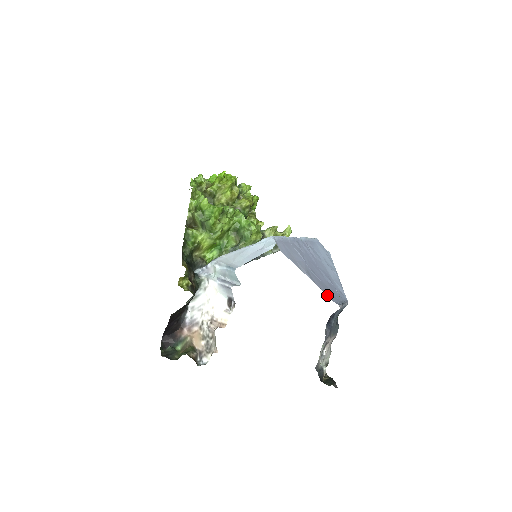
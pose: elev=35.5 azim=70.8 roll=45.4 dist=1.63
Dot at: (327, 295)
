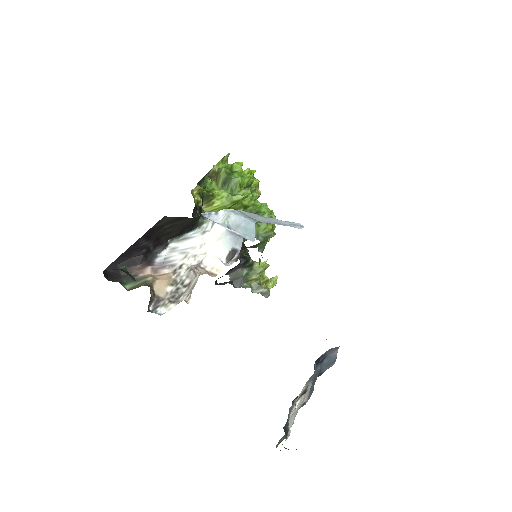
Dot at: occluded
